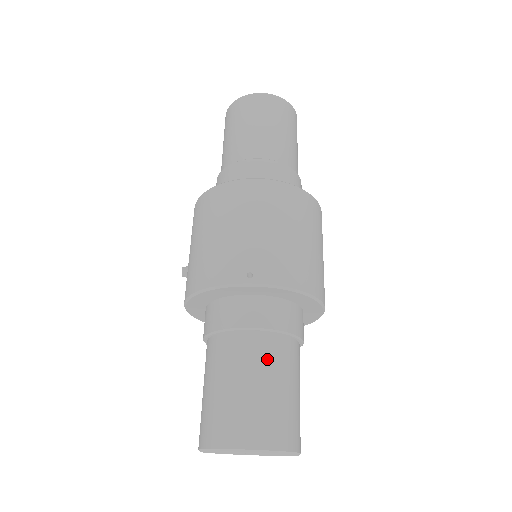
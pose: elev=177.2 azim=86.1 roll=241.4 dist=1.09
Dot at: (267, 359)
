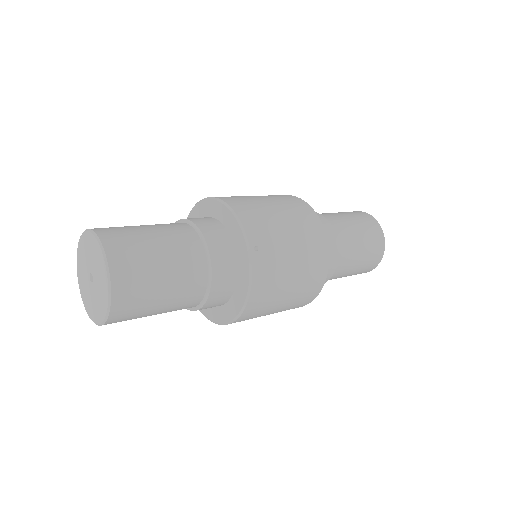
Dot at: (164, 224)
